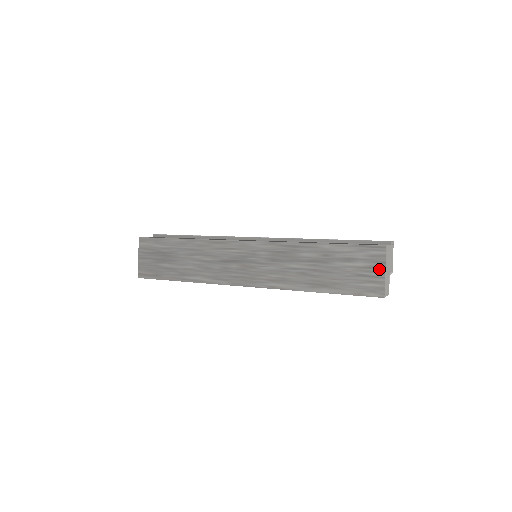
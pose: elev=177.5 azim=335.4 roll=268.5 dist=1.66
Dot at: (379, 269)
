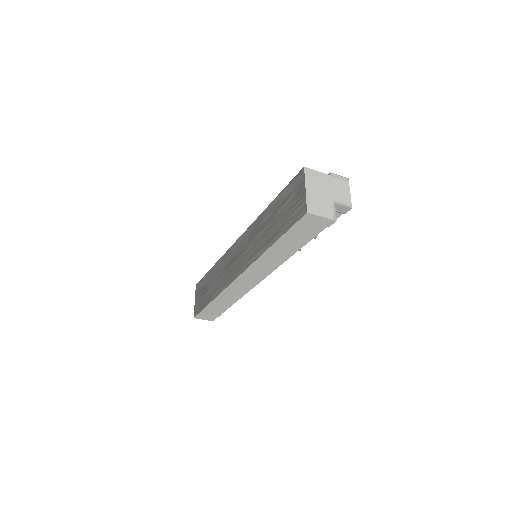
Dot at: (302, 190)
